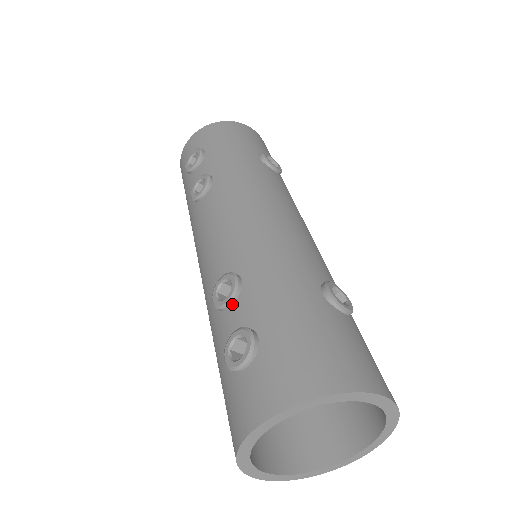
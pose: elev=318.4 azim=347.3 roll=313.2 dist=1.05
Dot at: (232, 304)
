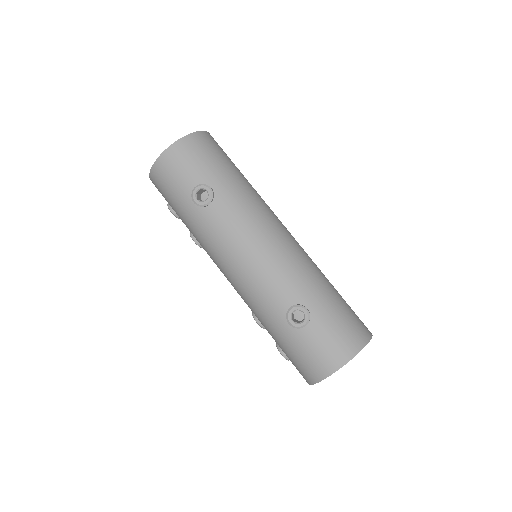
Dot at: occluded
